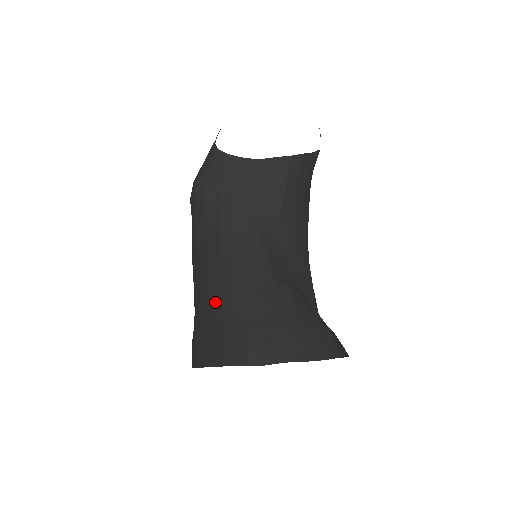
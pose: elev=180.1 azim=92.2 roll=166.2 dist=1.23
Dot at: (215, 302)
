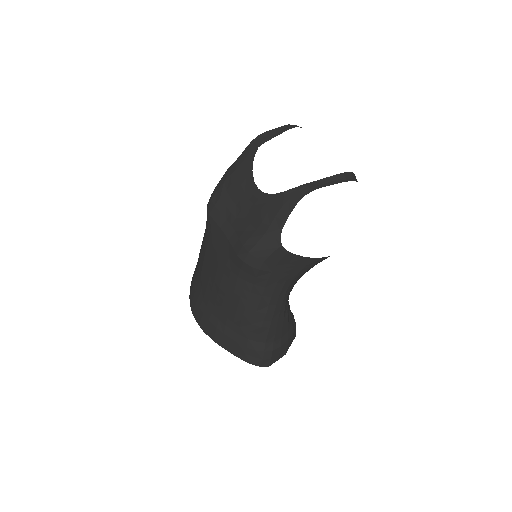
Dot at: (244, 329)
